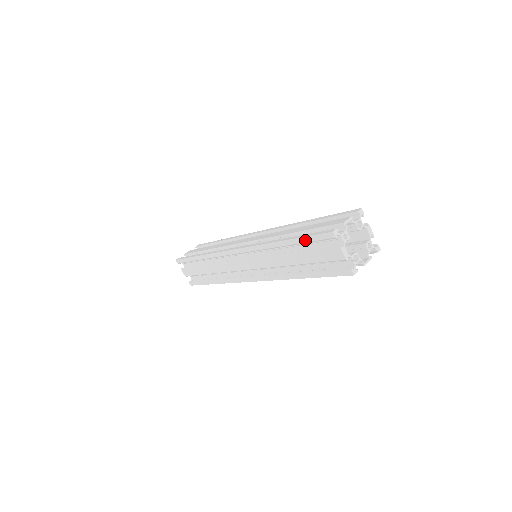
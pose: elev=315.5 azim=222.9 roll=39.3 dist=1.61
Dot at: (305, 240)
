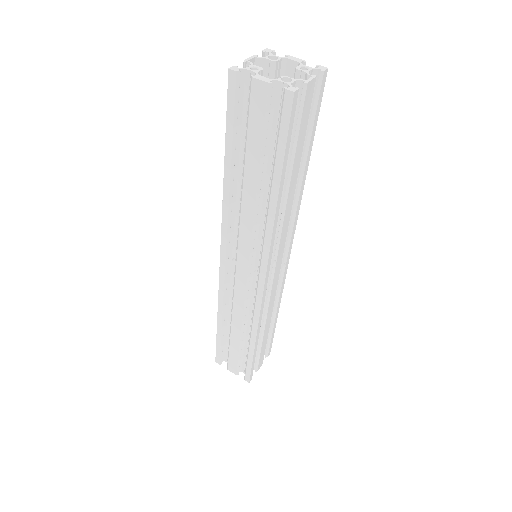
Dot at: (230, 129)
